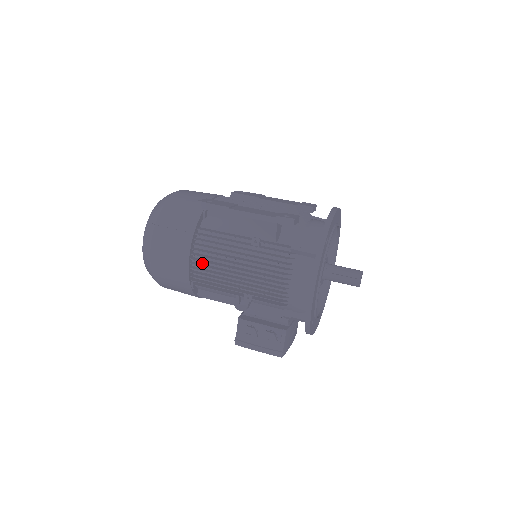
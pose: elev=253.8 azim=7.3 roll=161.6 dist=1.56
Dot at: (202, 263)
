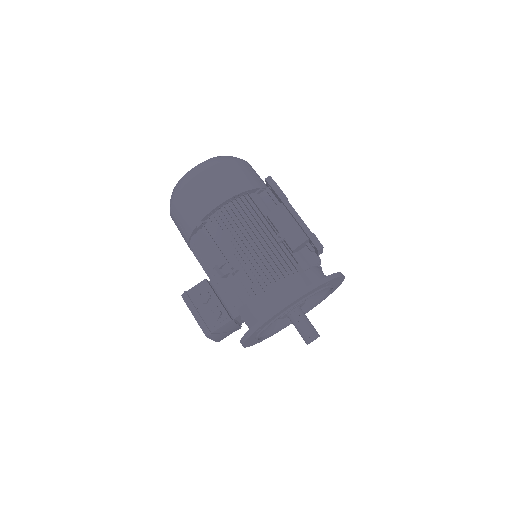
Dot at: (226, 216)
